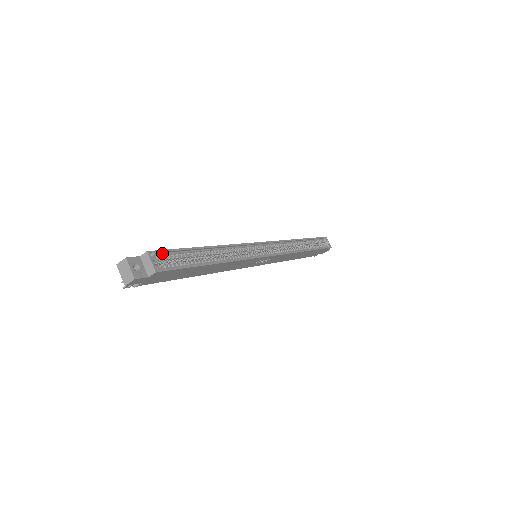
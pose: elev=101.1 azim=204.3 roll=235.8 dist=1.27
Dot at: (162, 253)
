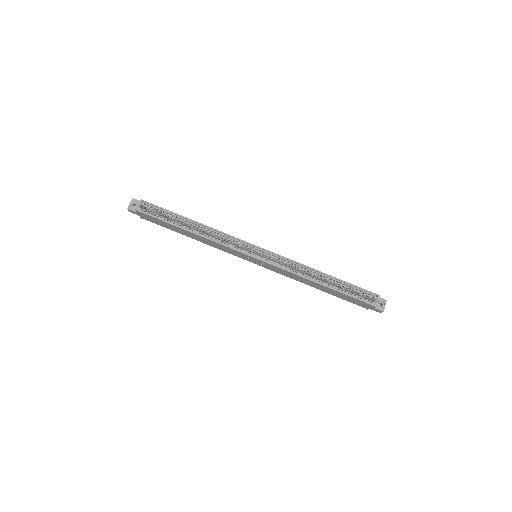
Dot at: (152, 205)
